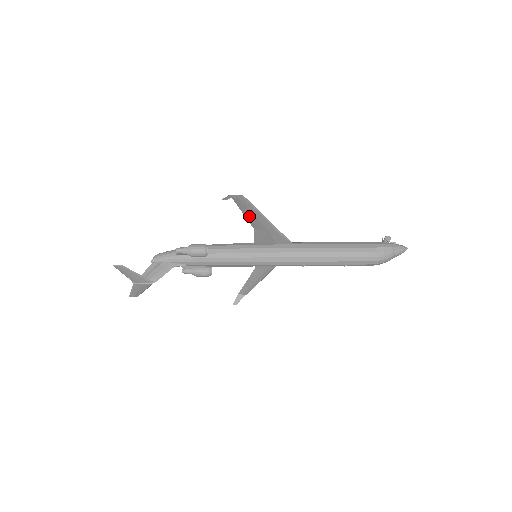
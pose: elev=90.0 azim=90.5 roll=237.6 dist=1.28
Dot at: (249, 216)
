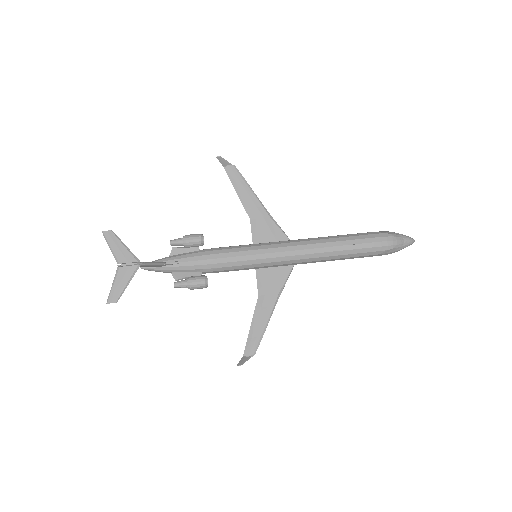
Dot at: (243, 197)
